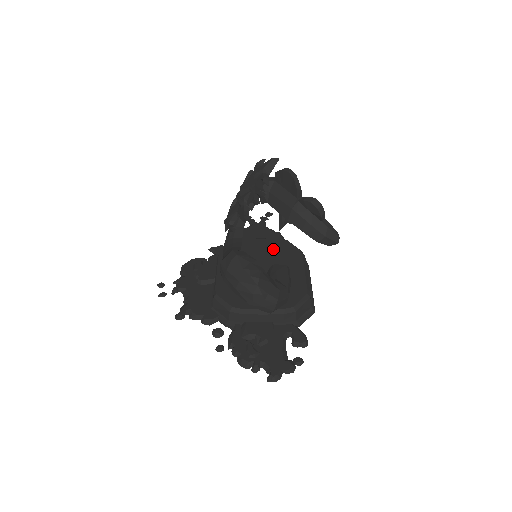
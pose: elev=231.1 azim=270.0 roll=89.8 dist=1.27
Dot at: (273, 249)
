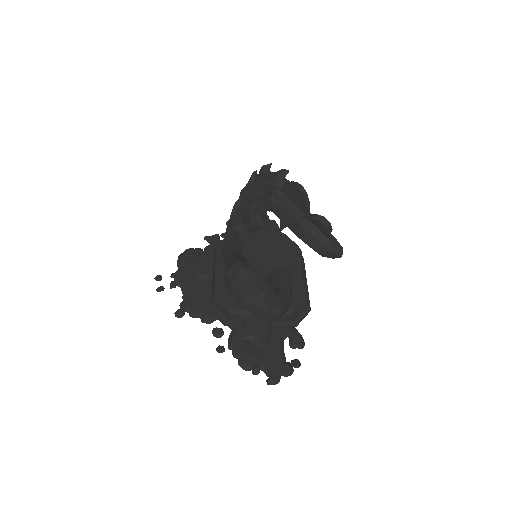
Dot at: (270, 243)
